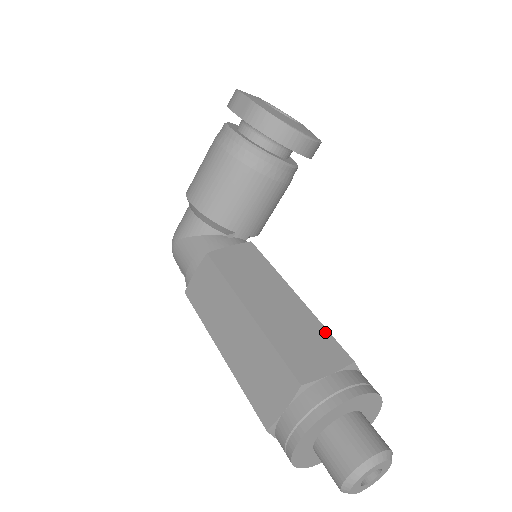
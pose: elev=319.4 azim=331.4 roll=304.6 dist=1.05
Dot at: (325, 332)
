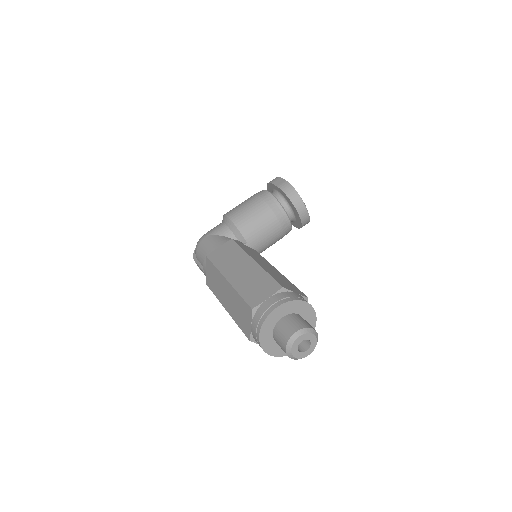
Dot at: (294, 285)
